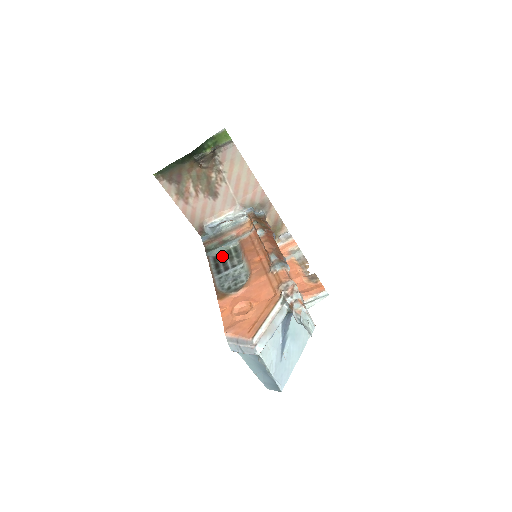
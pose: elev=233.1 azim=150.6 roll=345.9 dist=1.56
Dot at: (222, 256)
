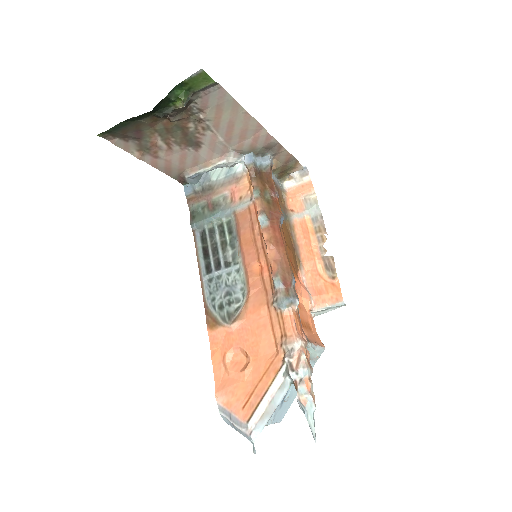
Dot at: (212, 234)
